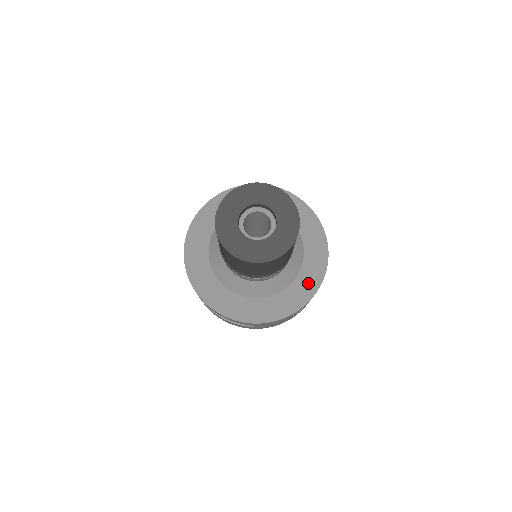
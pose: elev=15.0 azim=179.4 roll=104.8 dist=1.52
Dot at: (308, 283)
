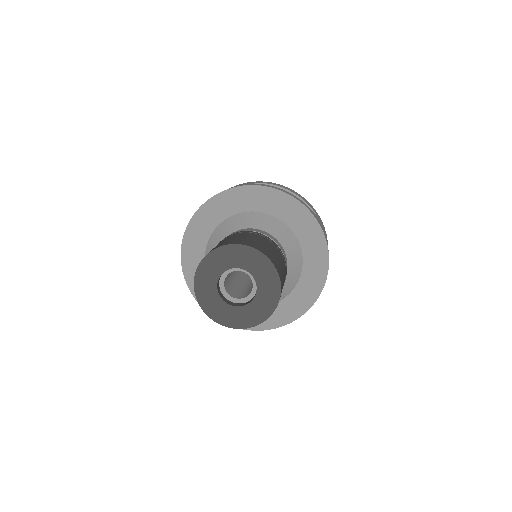
Dot at: (308, 291)
